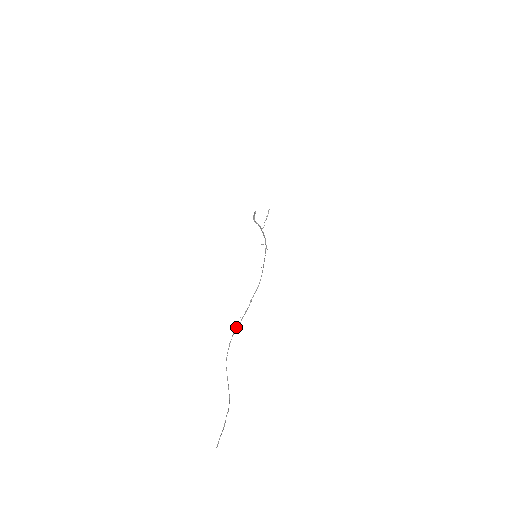
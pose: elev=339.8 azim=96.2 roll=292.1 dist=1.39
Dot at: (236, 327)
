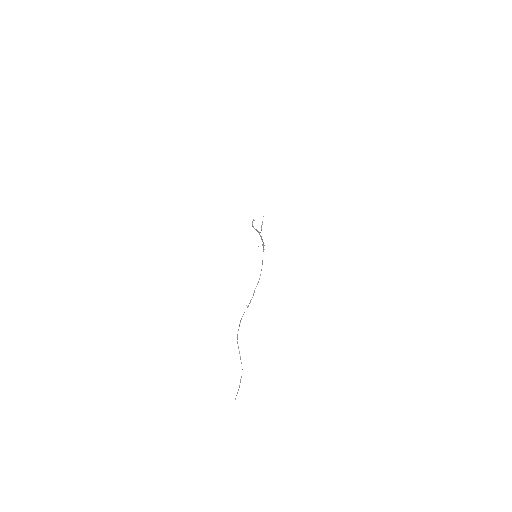
Dot at: occluded
